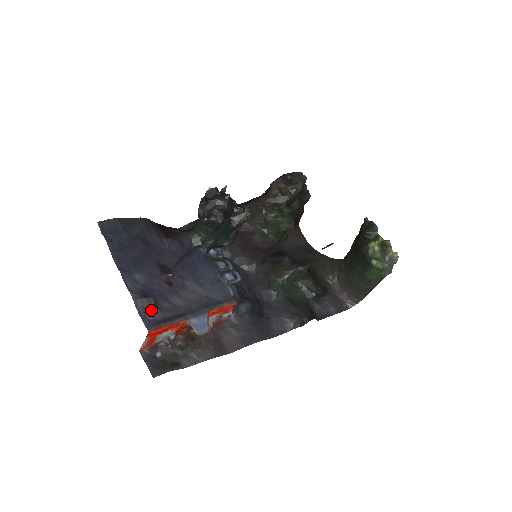
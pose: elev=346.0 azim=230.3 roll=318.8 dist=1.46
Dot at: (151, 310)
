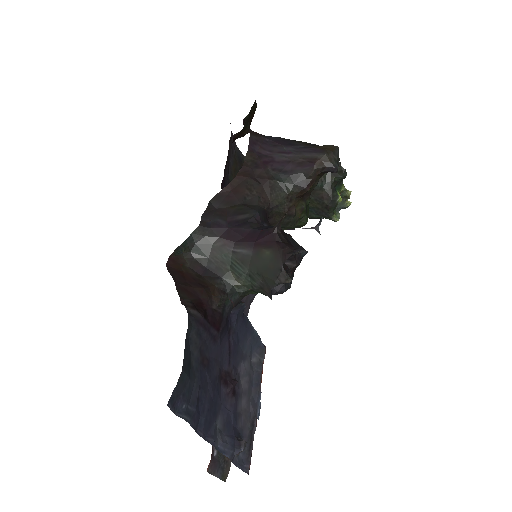
Dot at: occluded
